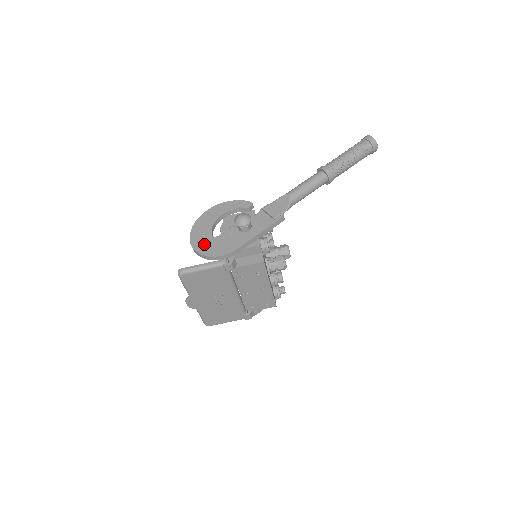
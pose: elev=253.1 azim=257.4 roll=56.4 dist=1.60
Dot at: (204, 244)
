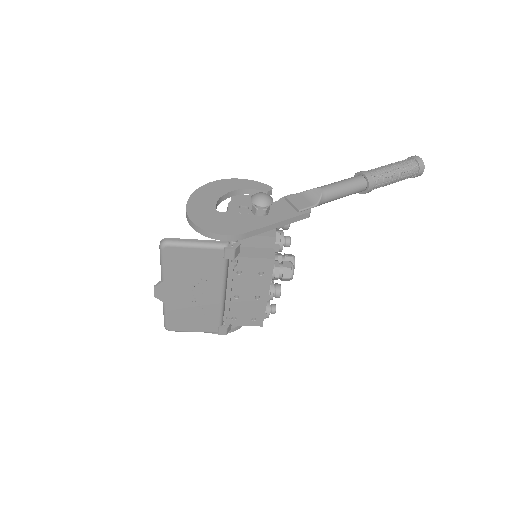
Dot at: (204, 216)
